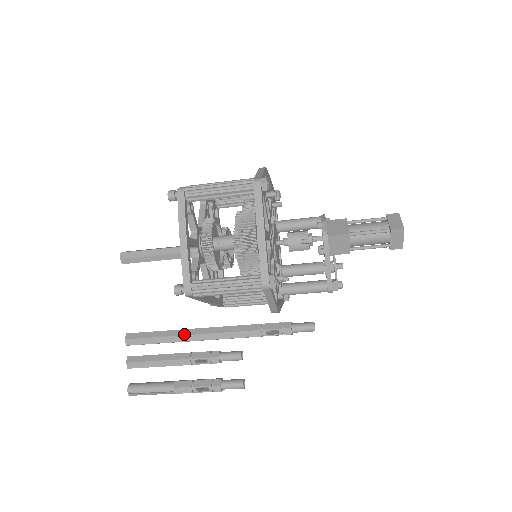
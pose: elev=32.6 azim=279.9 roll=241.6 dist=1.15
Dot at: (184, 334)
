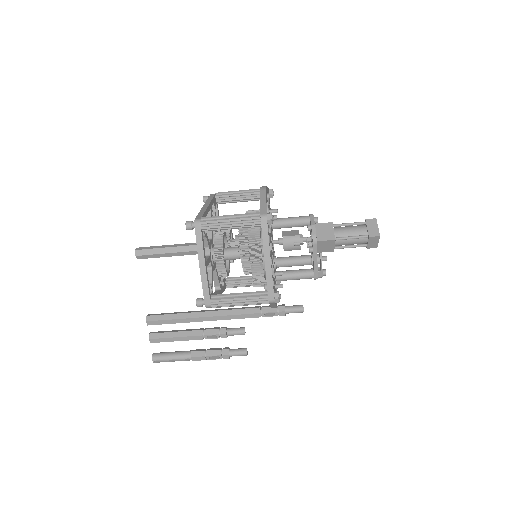
Dot at: (196, 317)
